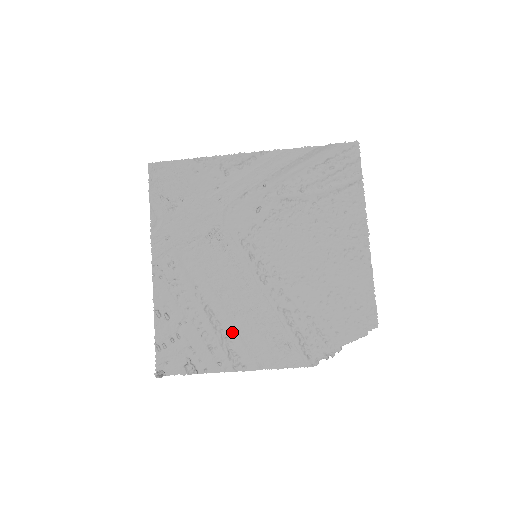
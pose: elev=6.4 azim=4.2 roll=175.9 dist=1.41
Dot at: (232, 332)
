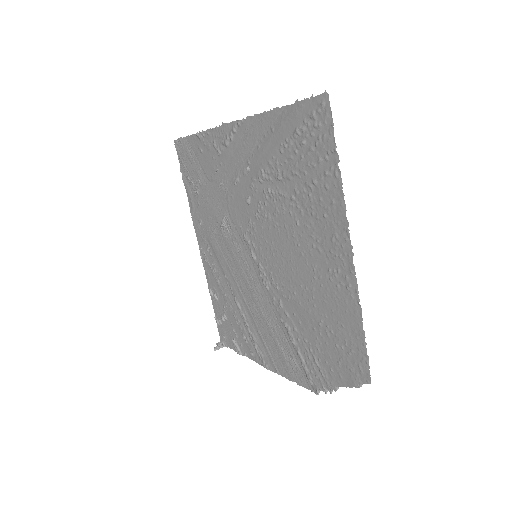
Dot at: (254, 329)
